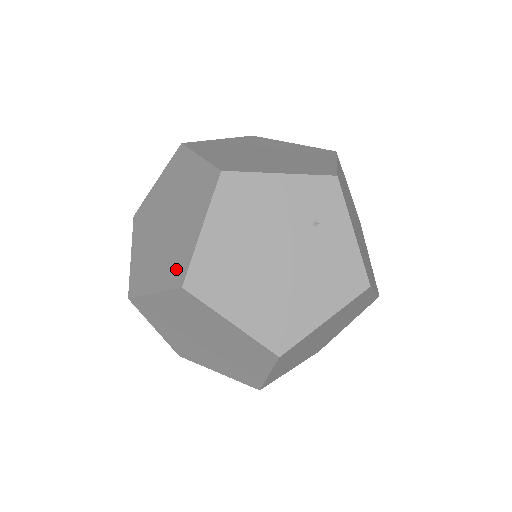
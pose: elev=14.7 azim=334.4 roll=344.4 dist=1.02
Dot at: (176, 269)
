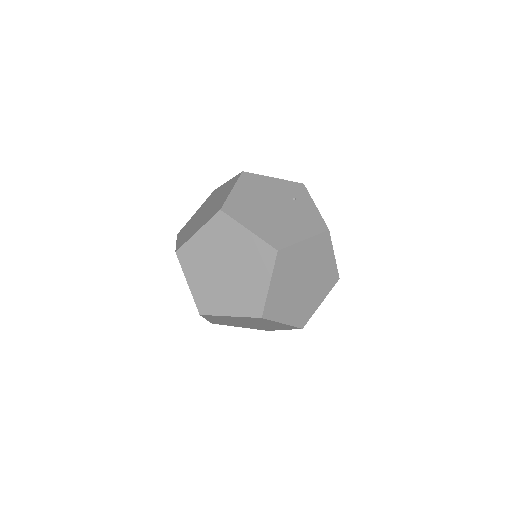
Dot at: (215, 211)
